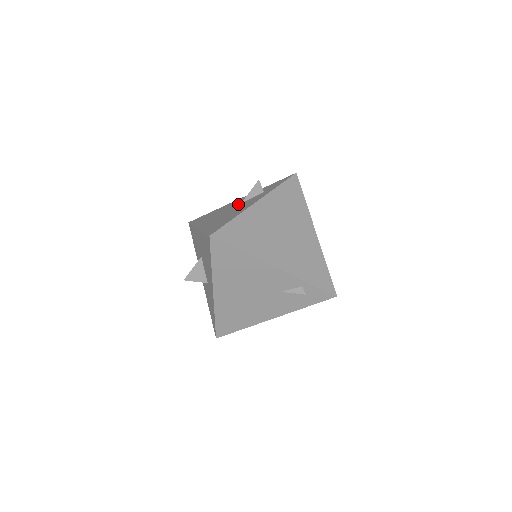
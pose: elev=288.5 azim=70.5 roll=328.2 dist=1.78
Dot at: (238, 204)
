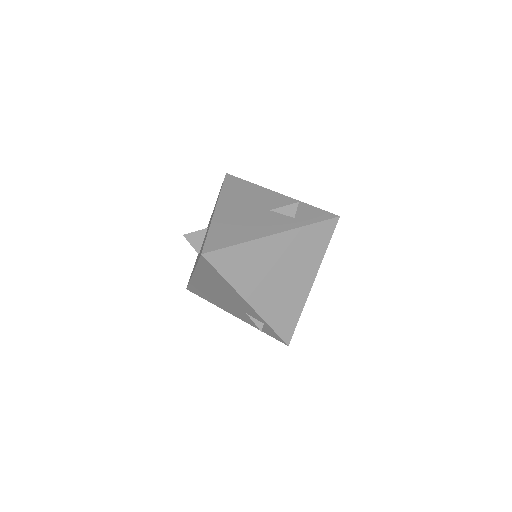
Dot at: (266, 209)
